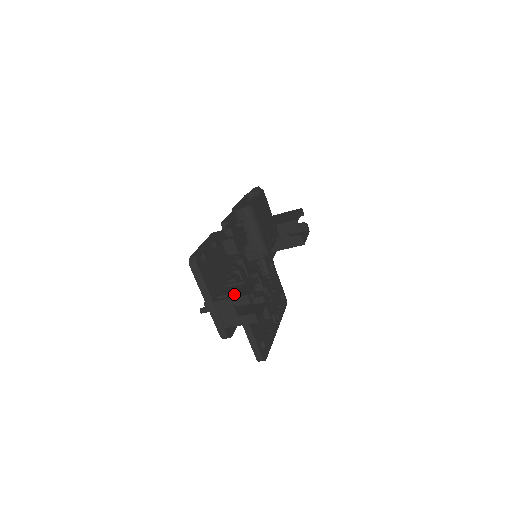
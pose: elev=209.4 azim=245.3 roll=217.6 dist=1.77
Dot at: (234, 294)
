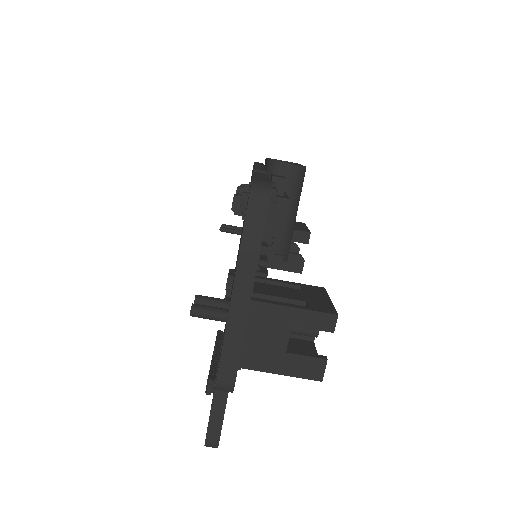
Dot at: (293, 302)
